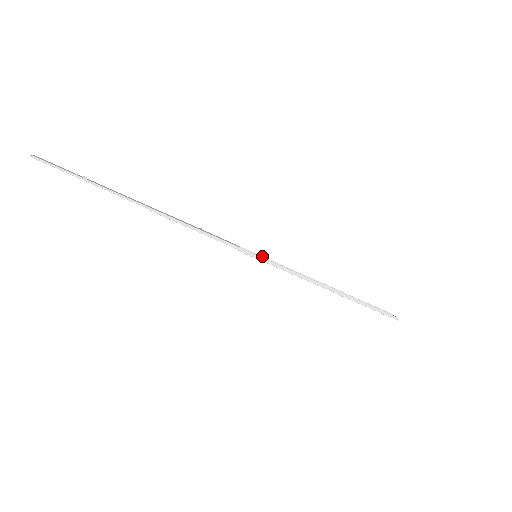
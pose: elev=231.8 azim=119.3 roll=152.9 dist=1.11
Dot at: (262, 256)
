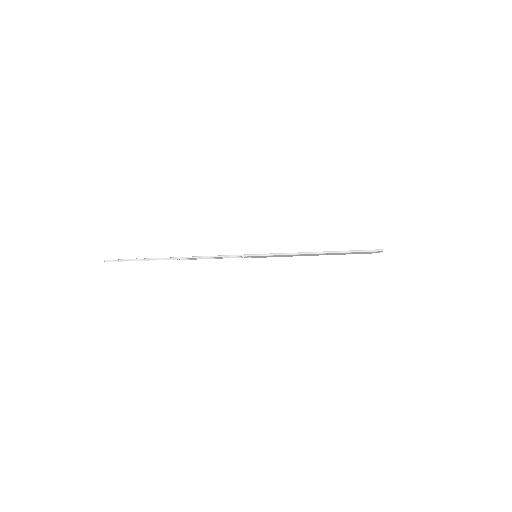
Dot at: occluded
